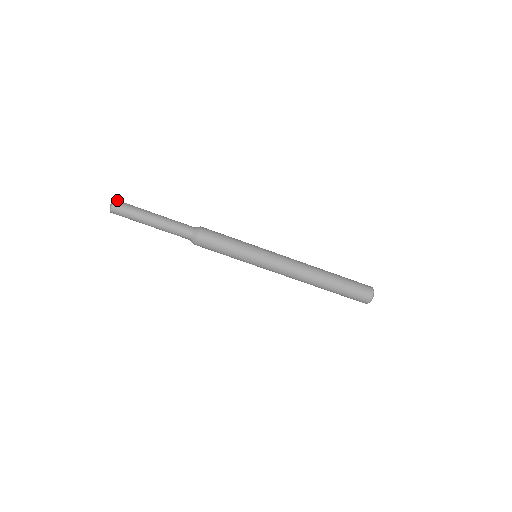
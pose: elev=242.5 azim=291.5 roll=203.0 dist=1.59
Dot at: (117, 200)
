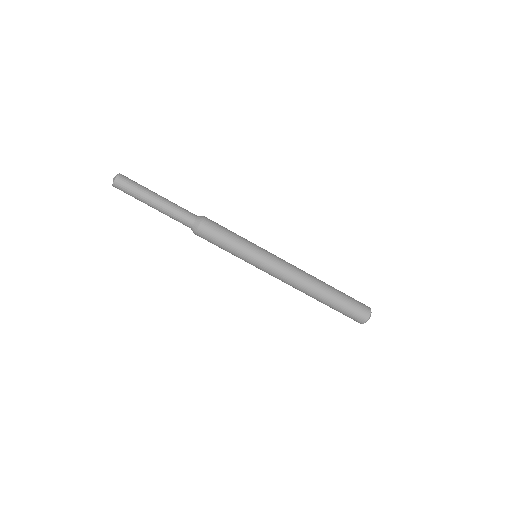
Dot at: occluded
